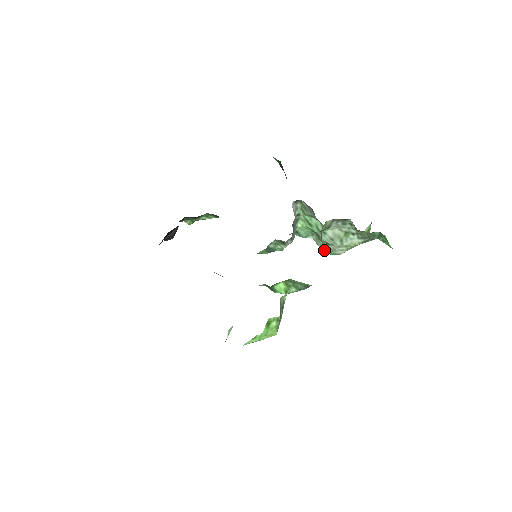
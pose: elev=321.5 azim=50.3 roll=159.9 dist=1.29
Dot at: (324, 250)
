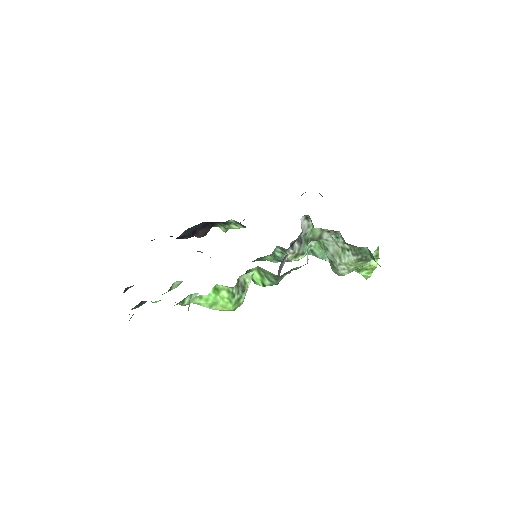
Dot at: (333, 271)
